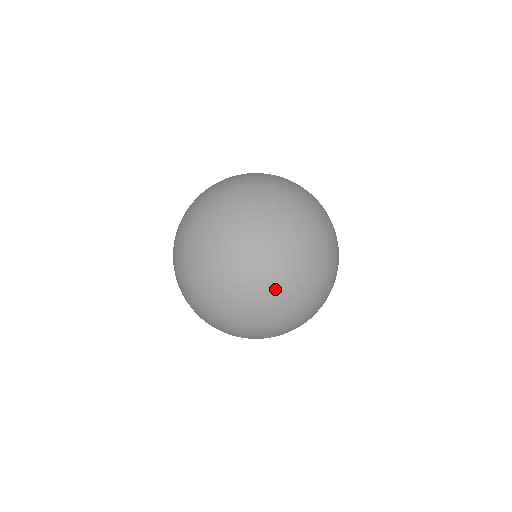
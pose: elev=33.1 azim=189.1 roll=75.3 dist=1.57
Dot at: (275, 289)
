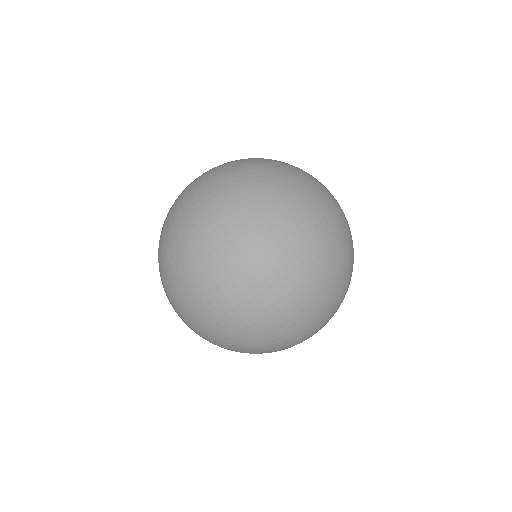
Dot at: (267, 210)
